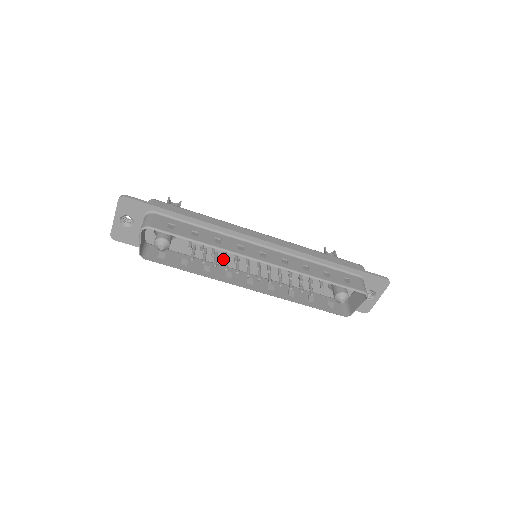
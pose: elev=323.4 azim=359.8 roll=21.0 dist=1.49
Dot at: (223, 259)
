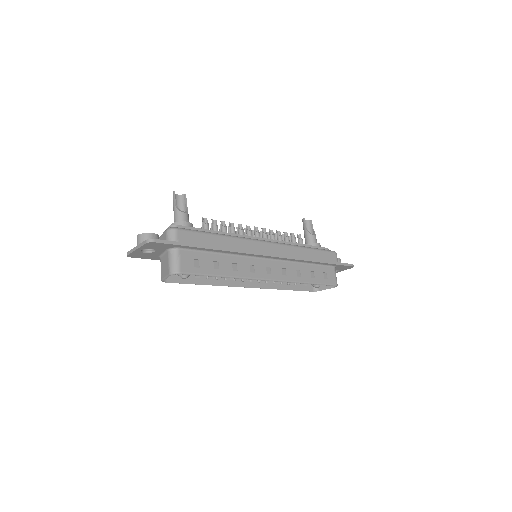
Dot at: occluded
